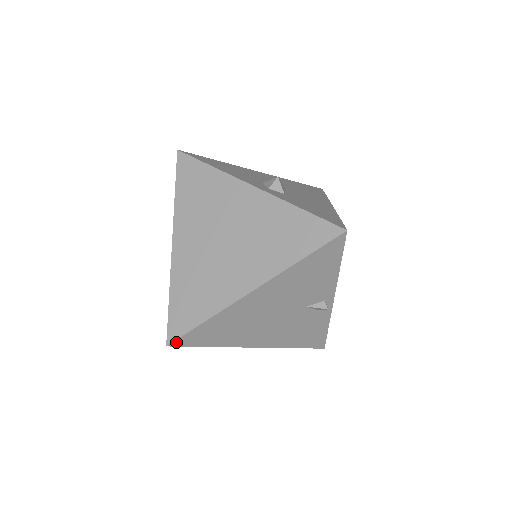
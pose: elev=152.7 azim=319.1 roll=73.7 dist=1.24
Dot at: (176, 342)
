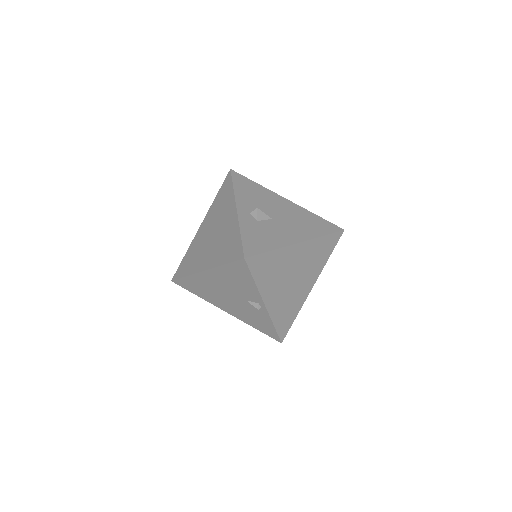
Dot at: (175, 281)
